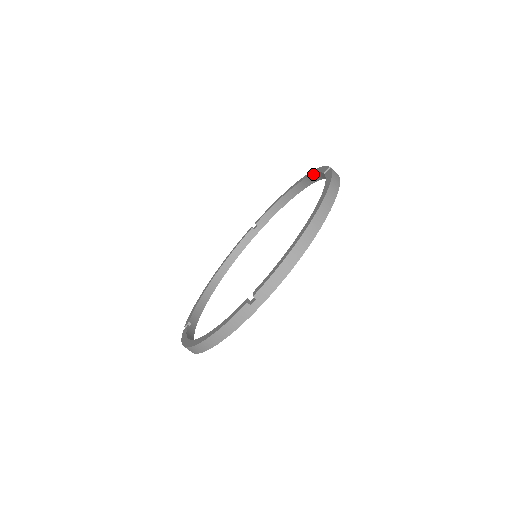
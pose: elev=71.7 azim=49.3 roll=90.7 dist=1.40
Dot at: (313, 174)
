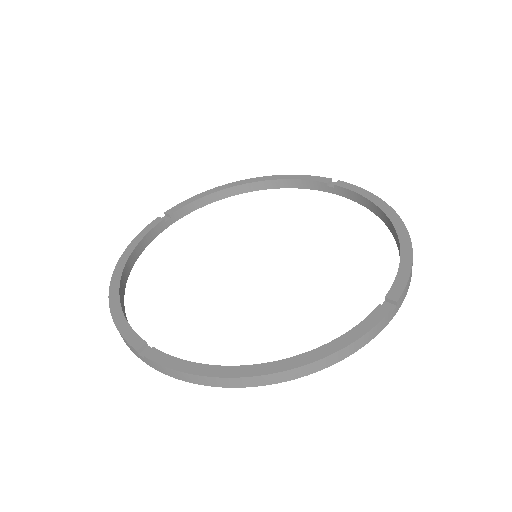
Dot at: (287, 179)
